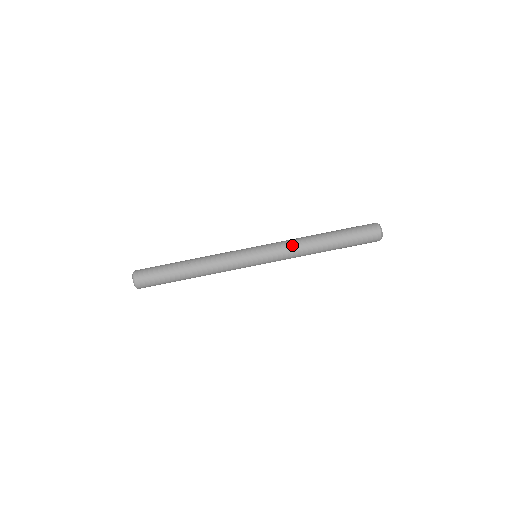
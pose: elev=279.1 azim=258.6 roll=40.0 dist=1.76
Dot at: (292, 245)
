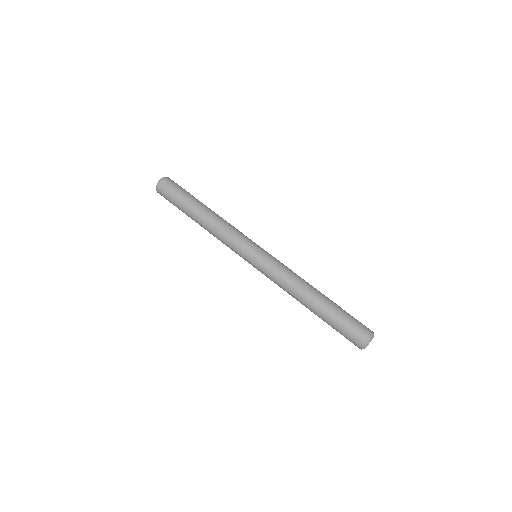
Dot at: (284, 281)
